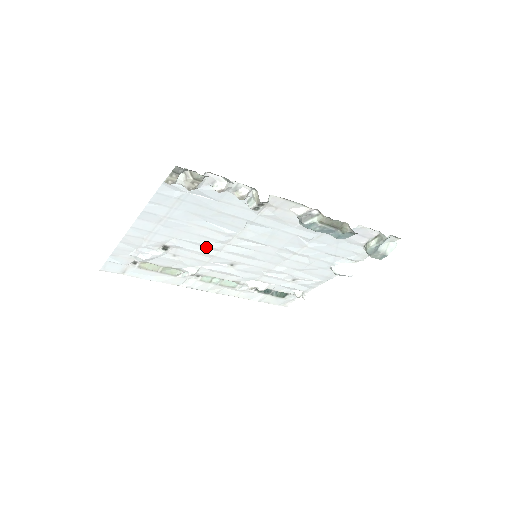
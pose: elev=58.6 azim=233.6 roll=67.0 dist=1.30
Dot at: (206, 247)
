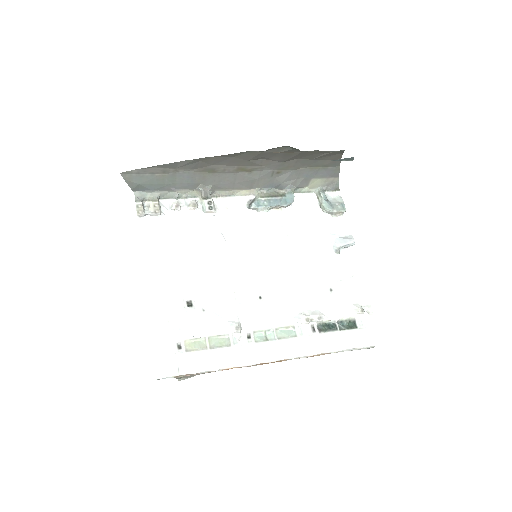
Dot at: (219, 283)
